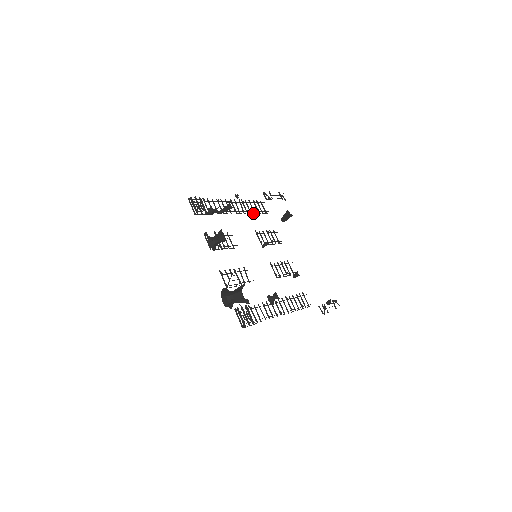
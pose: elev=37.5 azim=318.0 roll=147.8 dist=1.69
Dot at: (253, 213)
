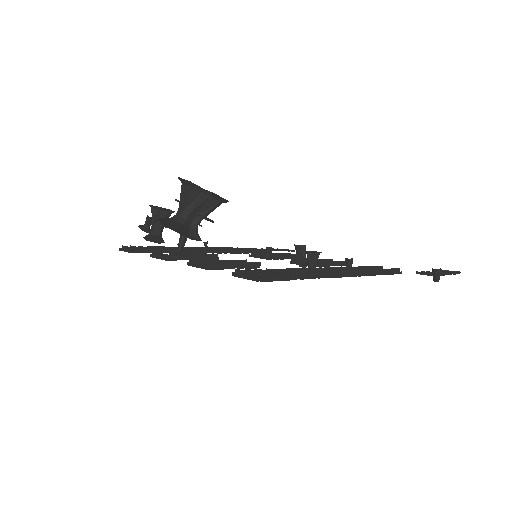
Dot at: (239, 252)
